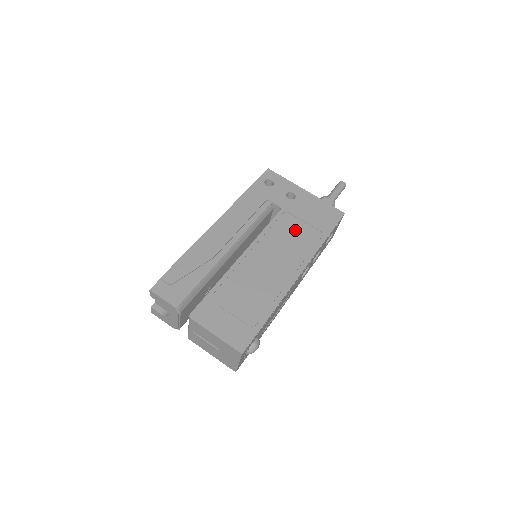
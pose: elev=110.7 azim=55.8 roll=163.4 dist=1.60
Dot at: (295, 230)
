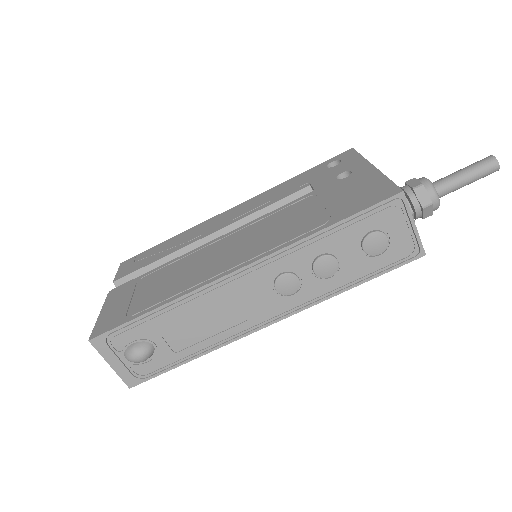
Dot at: (298, 215)
